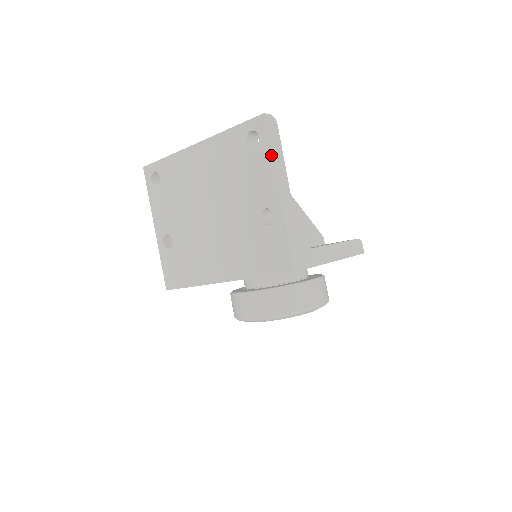
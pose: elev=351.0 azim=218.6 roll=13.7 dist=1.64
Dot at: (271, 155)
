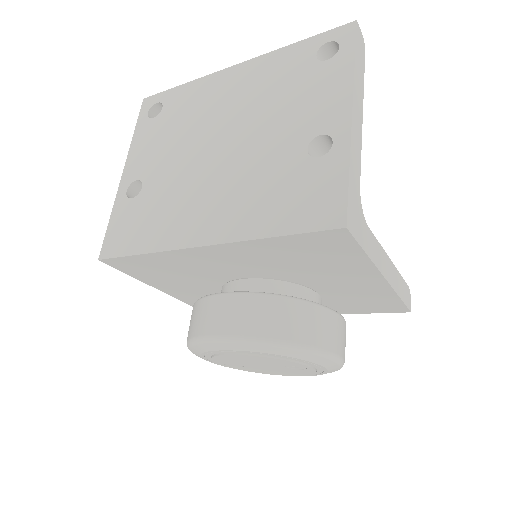
Dot at: (353, 66)
